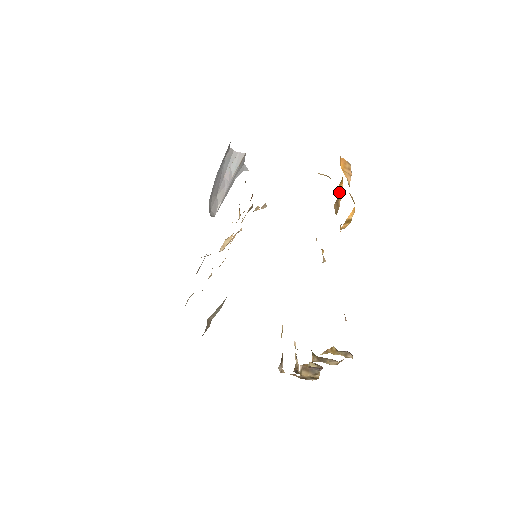
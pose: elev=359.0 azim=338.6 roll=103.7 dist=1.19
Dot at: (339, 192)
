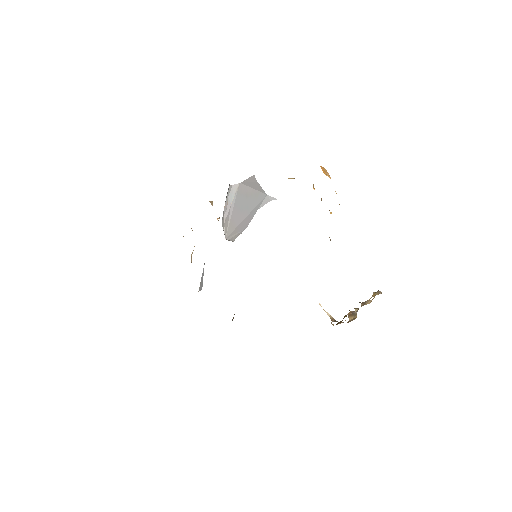
Dot at: (314, 188)
